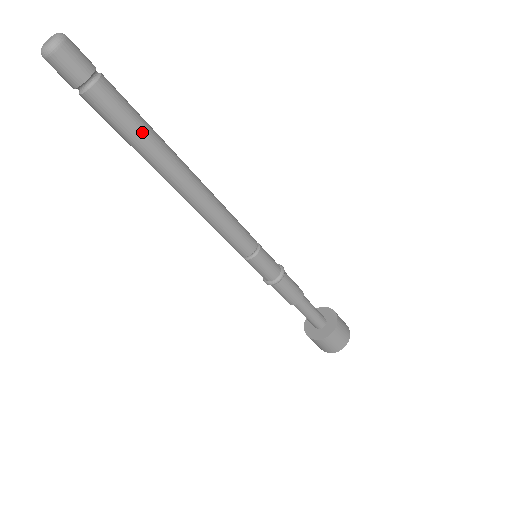
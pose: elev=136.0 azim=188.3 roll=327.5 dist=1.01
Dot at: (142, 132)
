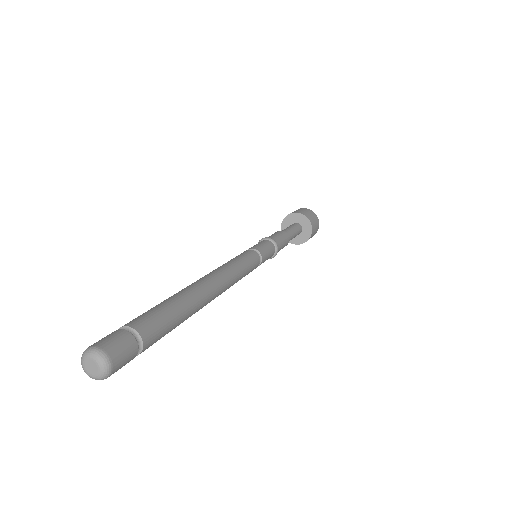
Dot at: (179, 323)
